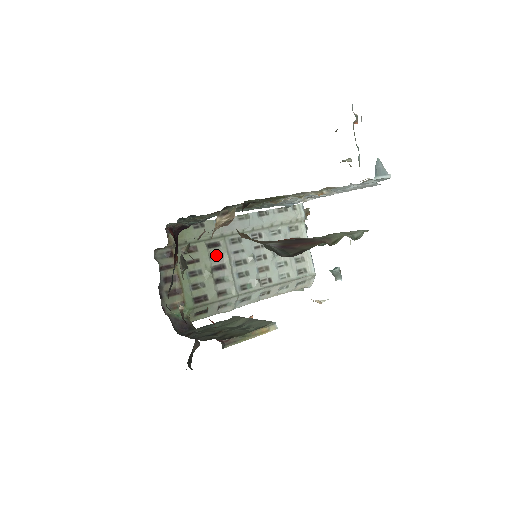
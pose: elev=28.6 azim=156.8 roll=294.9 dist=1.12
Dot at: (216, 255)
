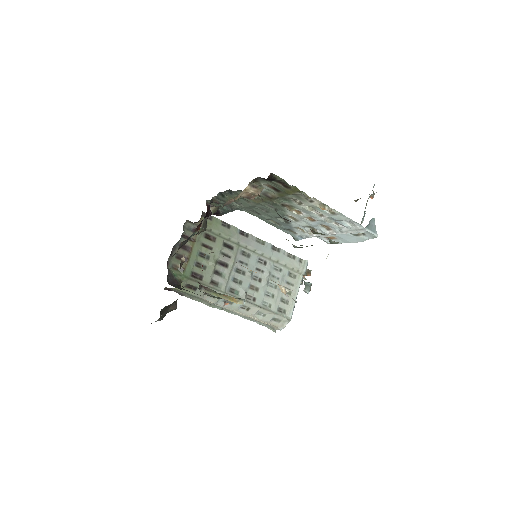
Dot at: (226, 254)
